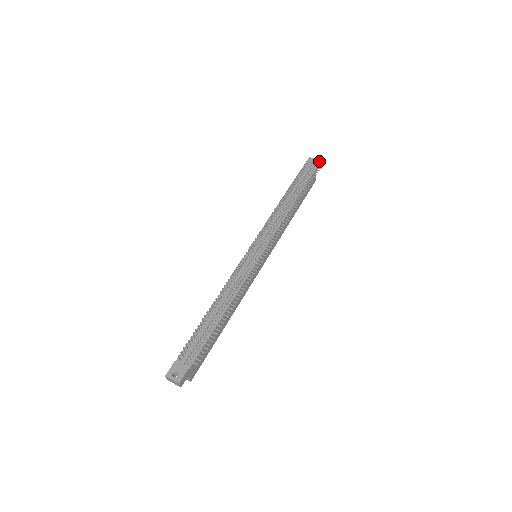
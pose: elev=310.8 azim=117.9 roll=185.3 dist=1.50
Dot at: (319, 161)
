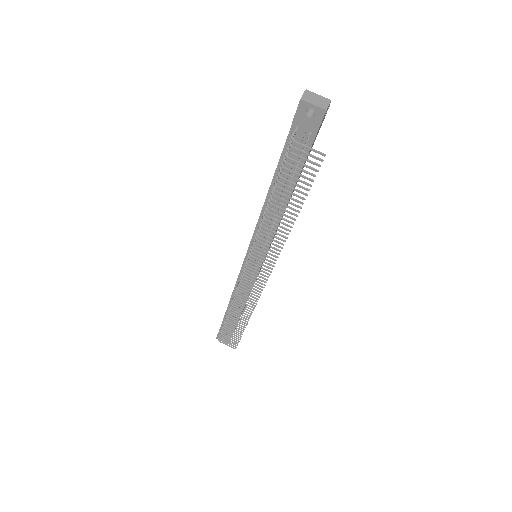
Dot at: (323, 113)
